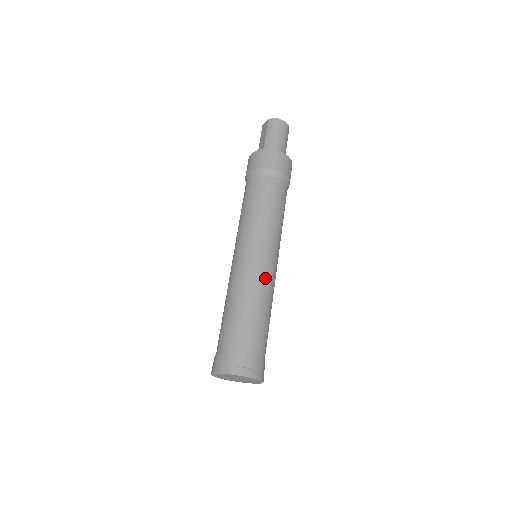
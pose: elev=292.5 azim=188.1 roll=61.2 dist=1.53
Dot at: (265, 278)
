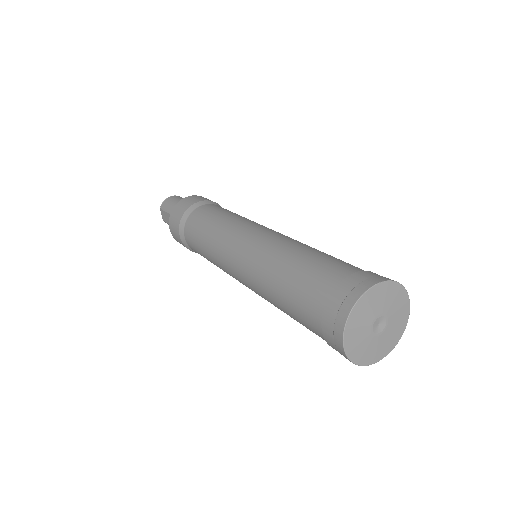
Dot at: (276, 238)
